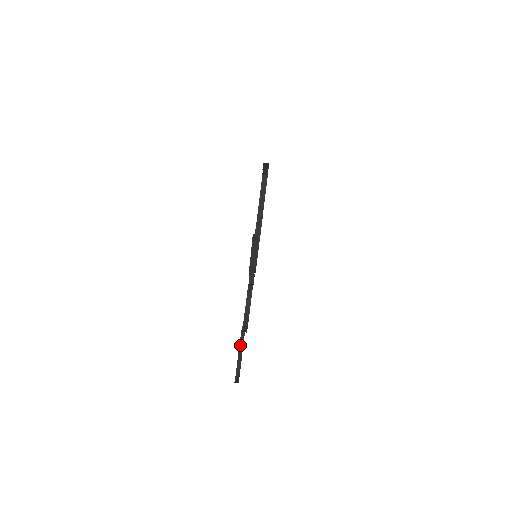
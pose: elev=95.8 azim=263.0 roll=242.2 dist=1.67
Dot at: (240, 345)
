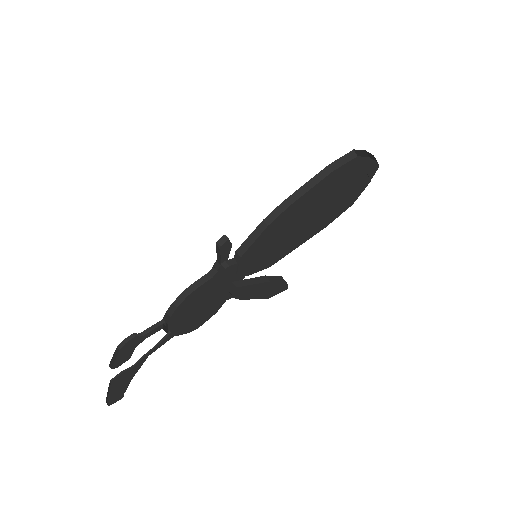
Dot at: (149, 352)
